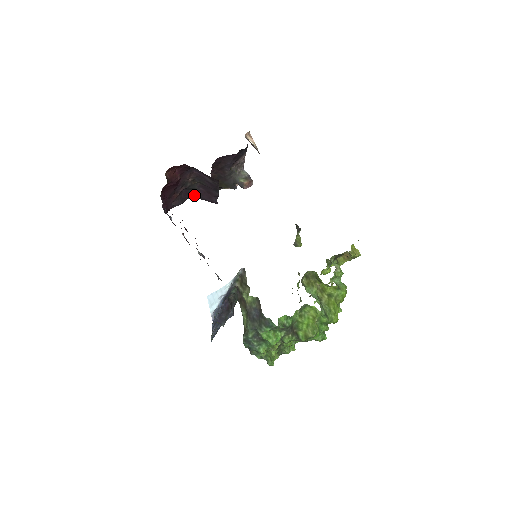
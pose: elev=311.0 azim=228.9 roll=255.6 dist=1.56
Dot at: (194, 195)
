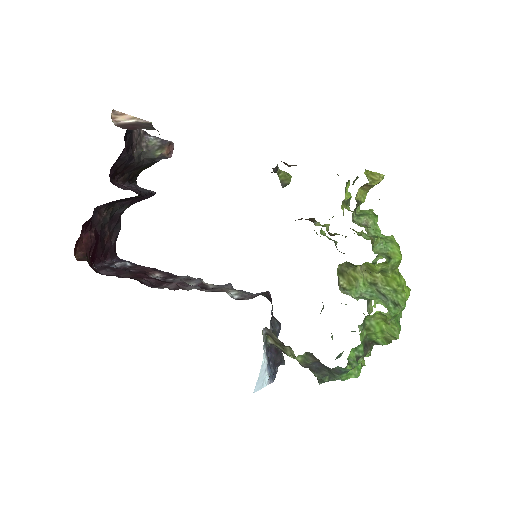
Dot at: (123, 210)
